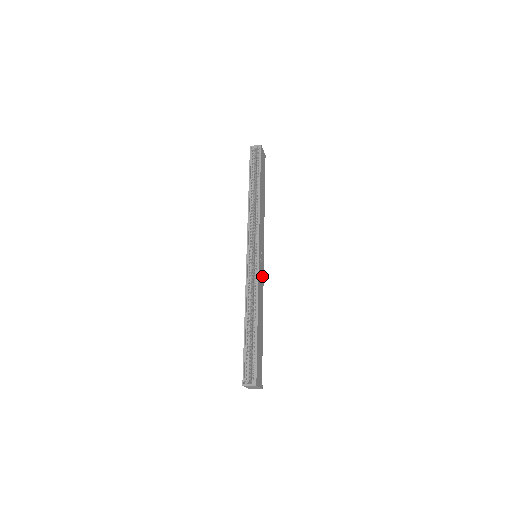
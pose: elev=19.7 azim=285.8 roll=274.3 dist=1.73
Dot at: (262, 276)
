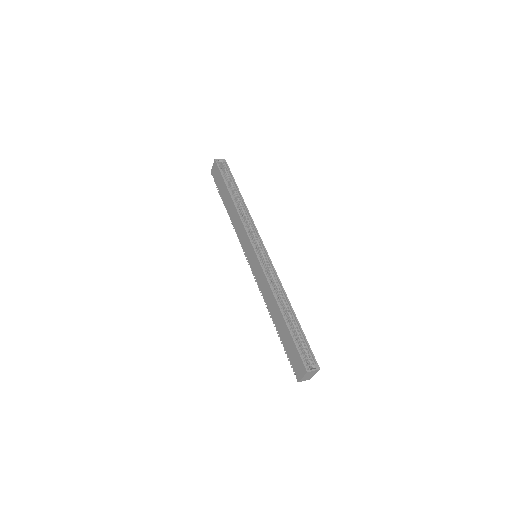
Dot at: occluded
